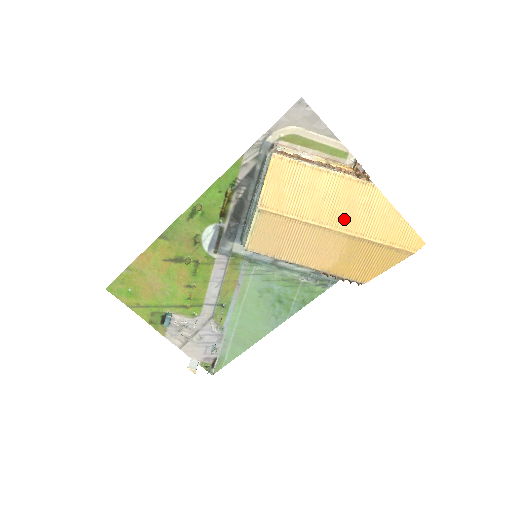
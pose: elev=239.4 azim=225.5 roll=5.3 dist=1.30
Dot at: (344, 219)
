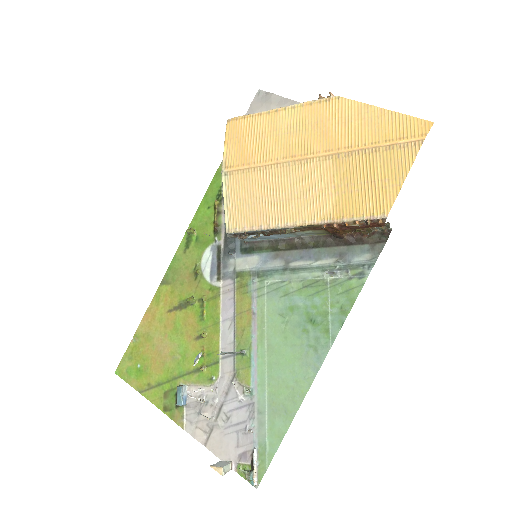
Dot at: (318, 142)
